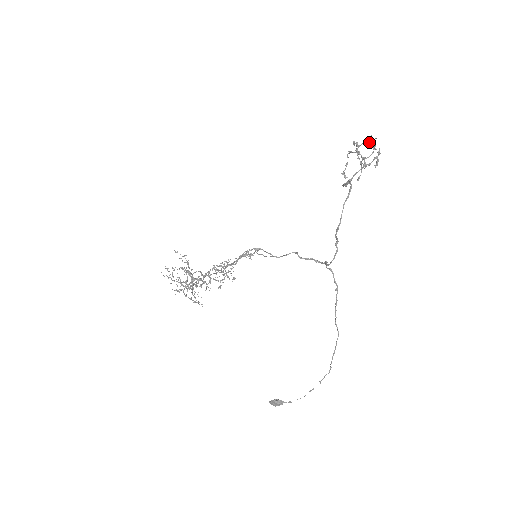
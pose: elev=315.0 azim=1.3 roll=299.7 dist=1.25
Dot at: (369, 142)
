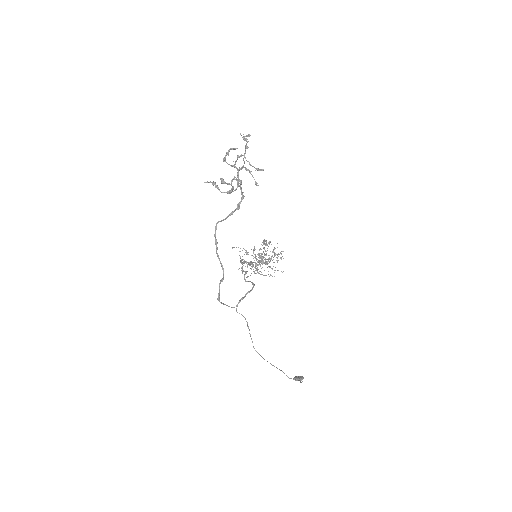
Dot at: (244, 138)
